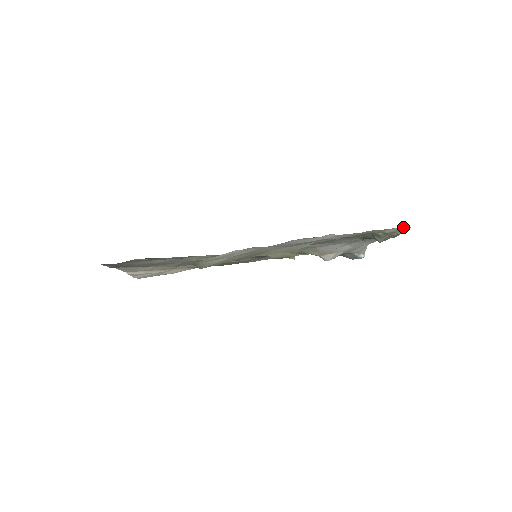
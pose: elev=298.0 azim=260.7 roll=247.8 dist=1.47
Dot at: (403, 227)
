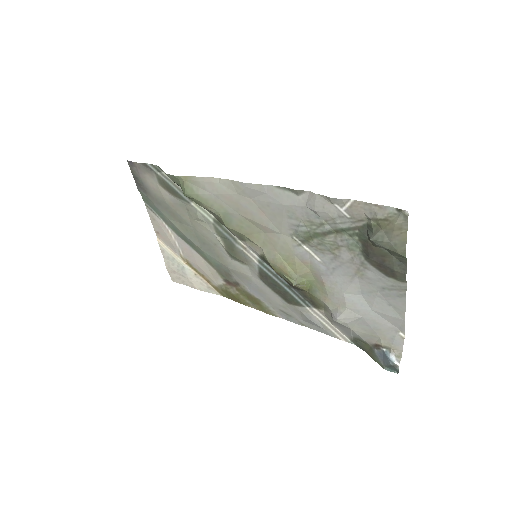
Dot at: (397, 208)
